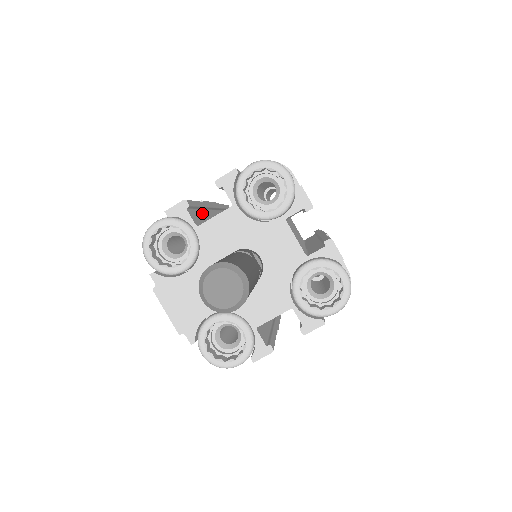
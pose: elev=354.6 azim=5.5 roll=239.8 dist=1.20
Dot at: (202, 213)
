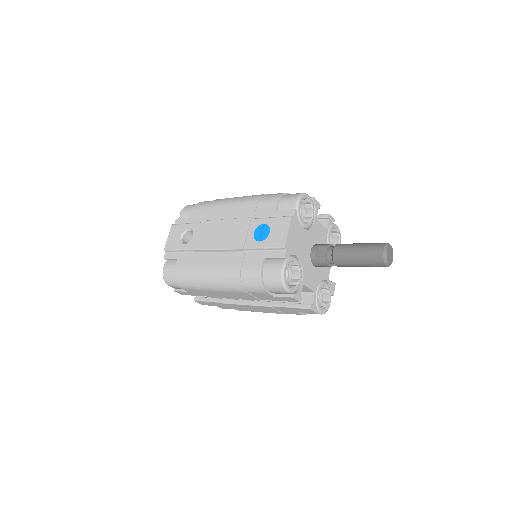
Dot at: occluded
